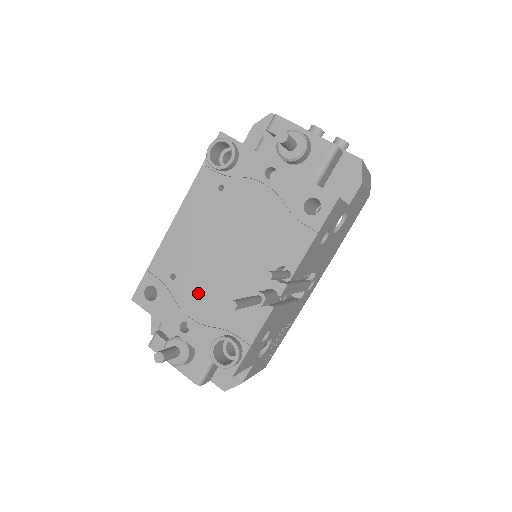
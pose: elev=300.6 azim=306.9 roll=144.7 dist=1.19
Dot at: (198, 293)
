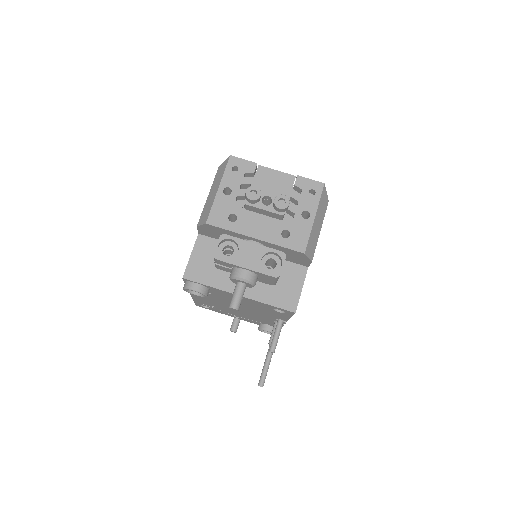
Dot at: (234, 313)
